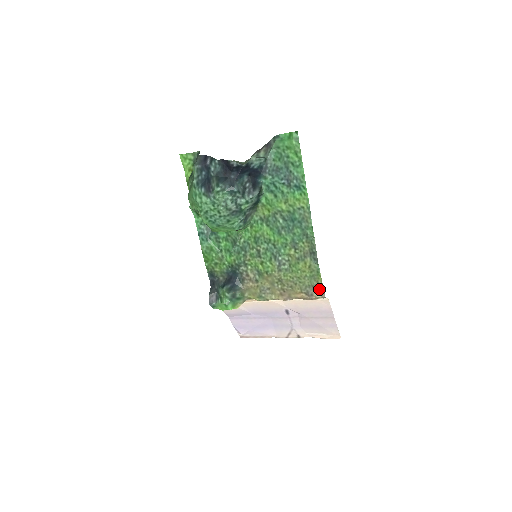
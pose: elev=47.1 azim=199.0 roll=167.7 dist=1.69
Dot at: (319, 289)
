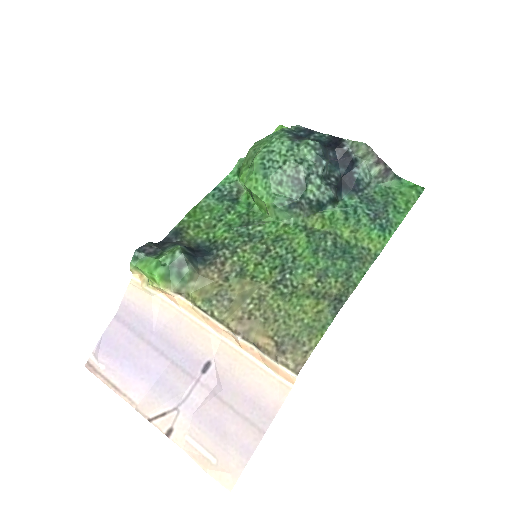
Dot at: (302, 352)
